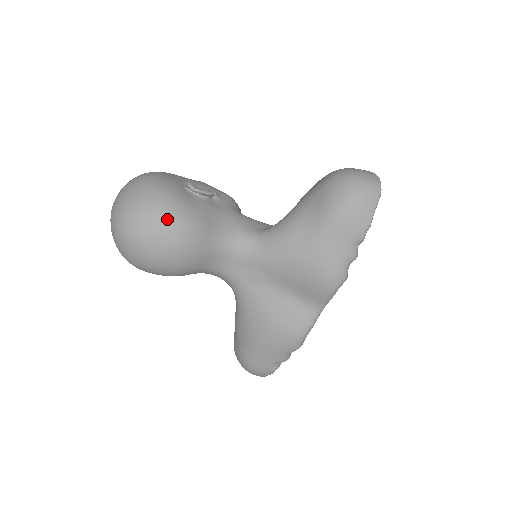
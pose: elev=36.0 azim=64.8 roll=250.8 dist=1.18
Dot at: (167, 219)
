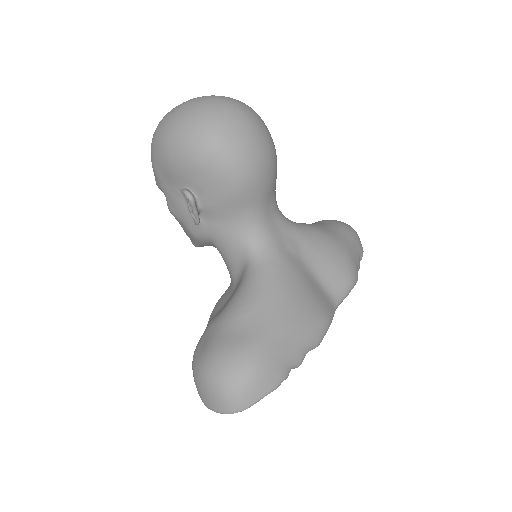
Dot at: occluded
